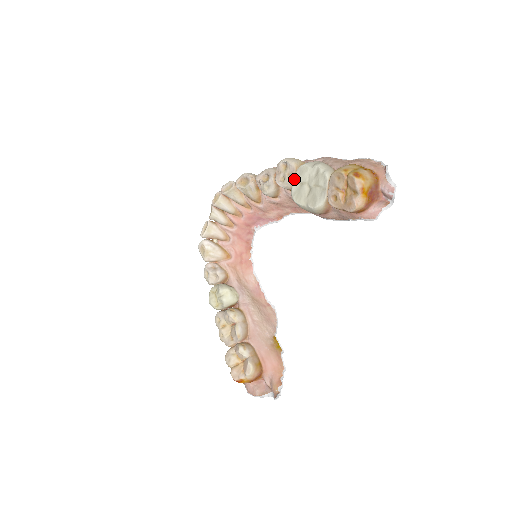
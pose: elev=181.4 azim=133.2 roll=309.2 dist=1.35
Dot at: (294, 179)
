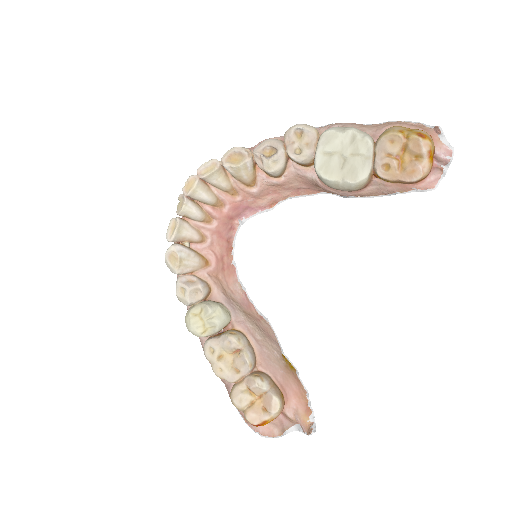
Dot at: (319, 149)
